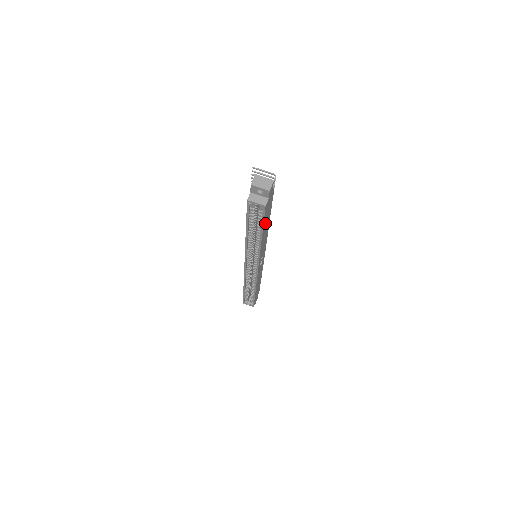
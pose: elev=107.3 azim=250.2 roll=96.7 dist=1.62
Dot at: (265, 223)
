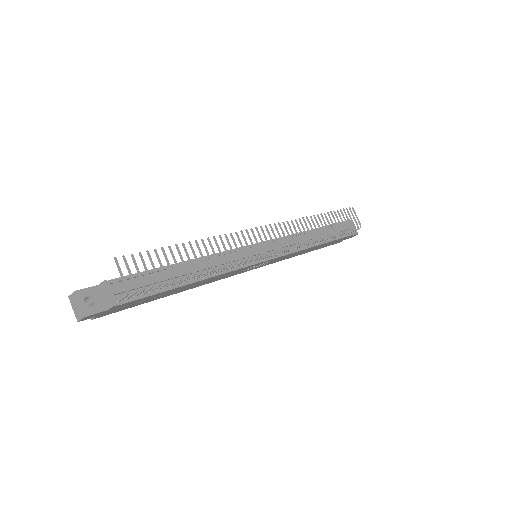
Dot at: (156, 297)
